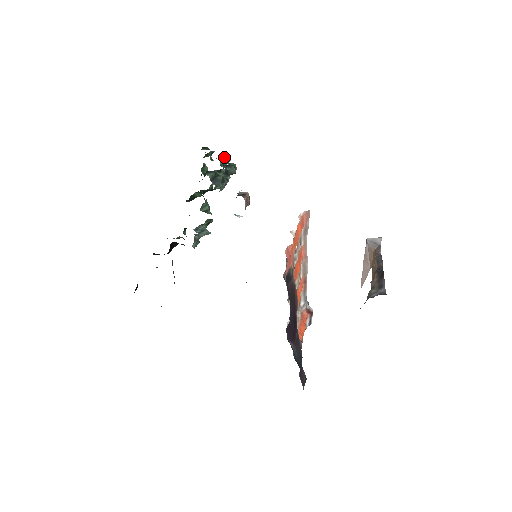
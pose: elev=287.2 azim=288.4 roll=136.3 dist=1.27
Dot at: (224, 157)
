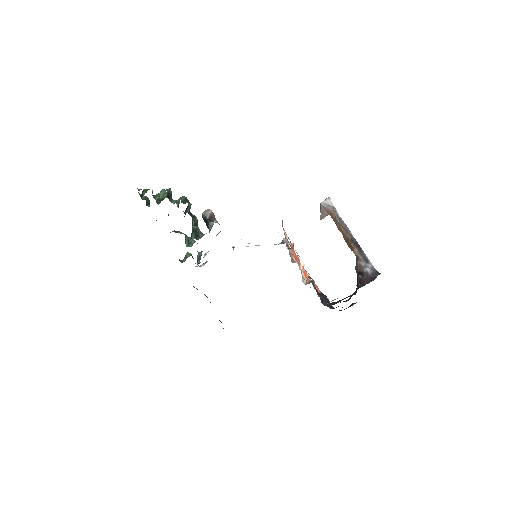
Dot at: (167, 193)
